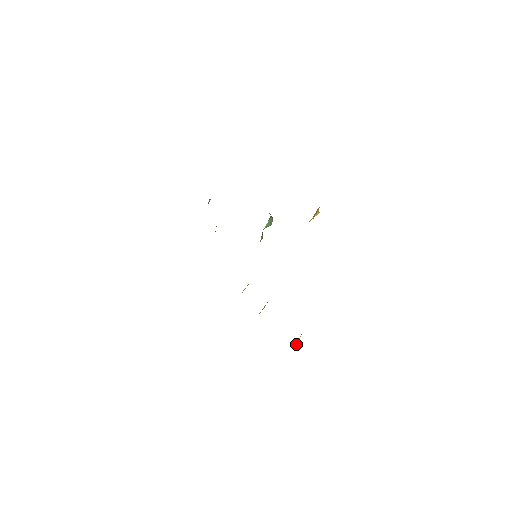
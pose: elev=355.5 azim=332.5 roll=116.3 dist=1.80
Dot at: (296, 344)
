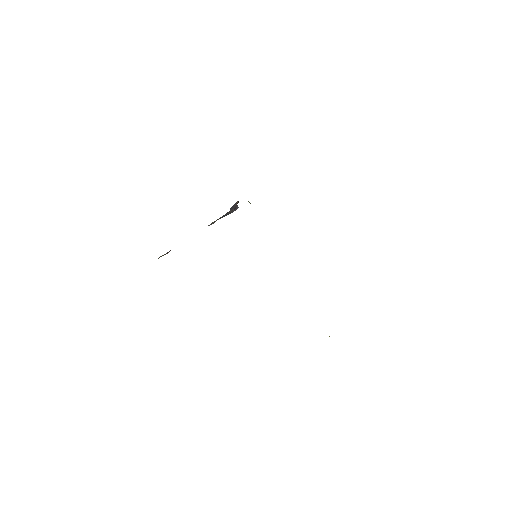
Dot at: occluded
